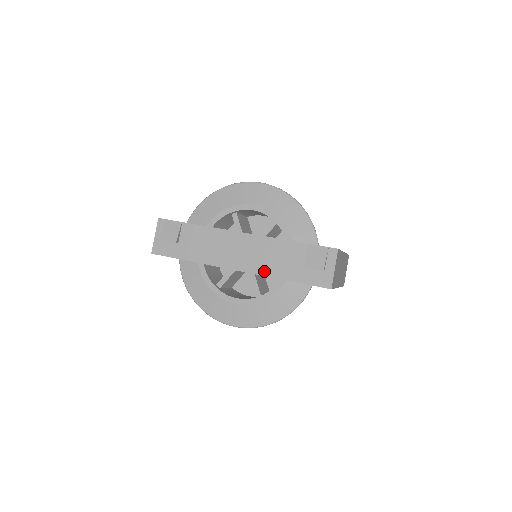
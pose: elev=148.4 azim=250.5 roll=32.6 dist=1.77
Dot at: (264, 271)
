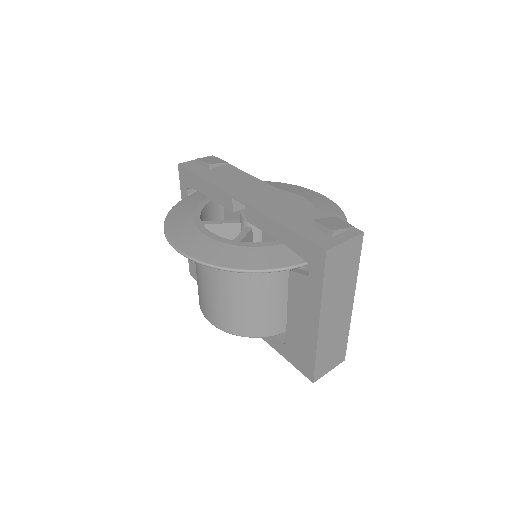
Dot at: (266, 211)
